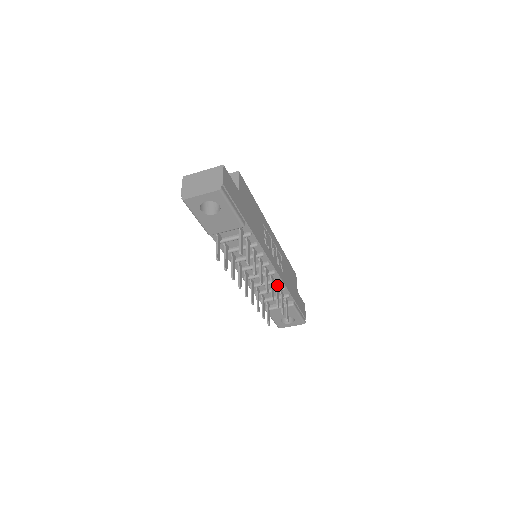
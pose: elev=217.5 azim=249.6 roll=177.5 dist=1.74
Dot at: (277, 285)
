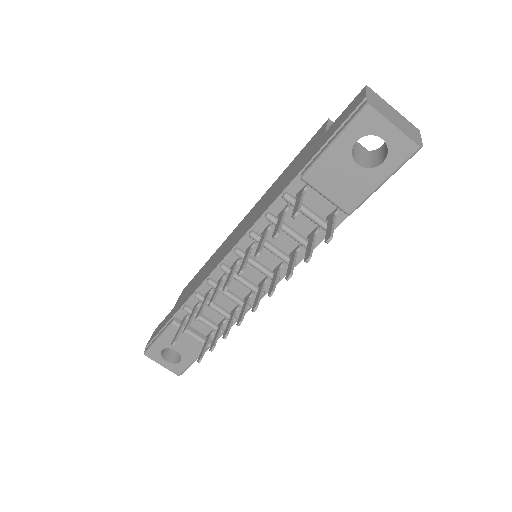
Dot at: (236, 309)
